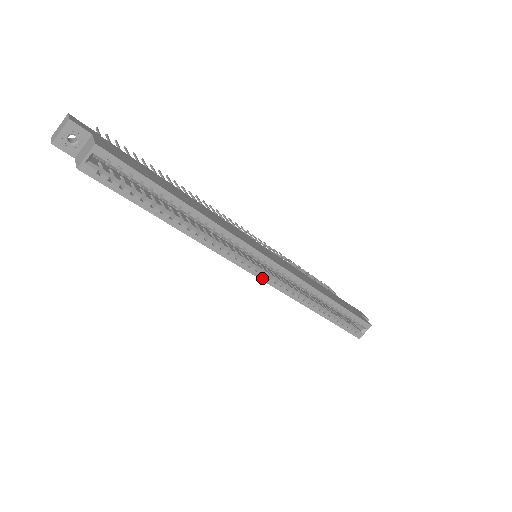
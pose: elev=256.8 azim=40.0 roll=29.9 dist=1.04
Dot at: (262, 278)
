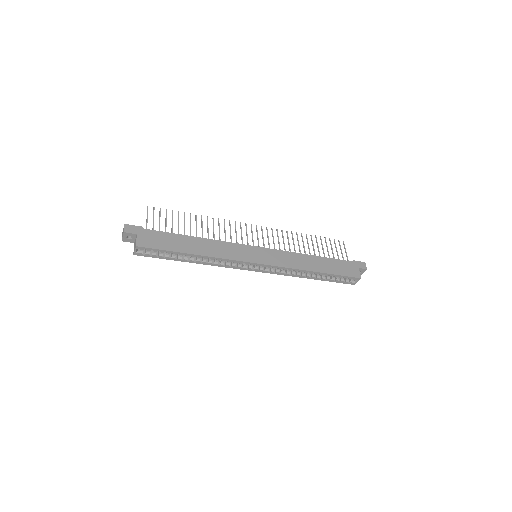
Dot at: (259, 271)
